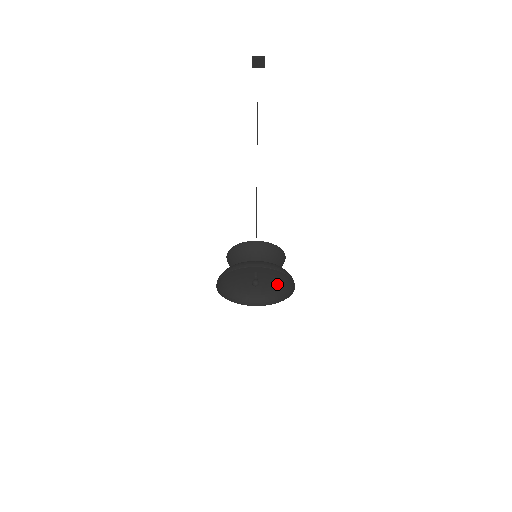
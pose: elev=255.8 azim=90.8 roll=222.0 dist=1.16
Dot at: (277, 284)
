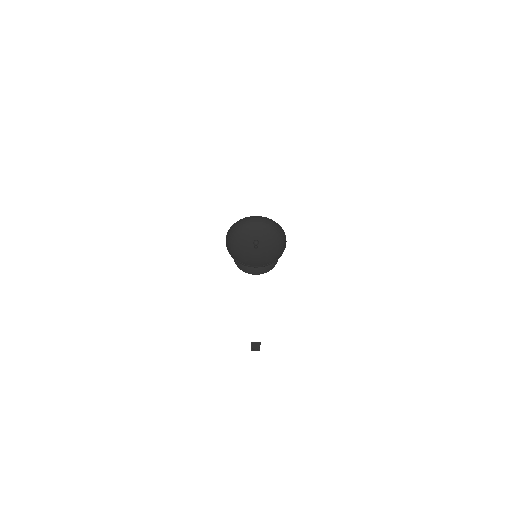
Dot at: (273, 256)
